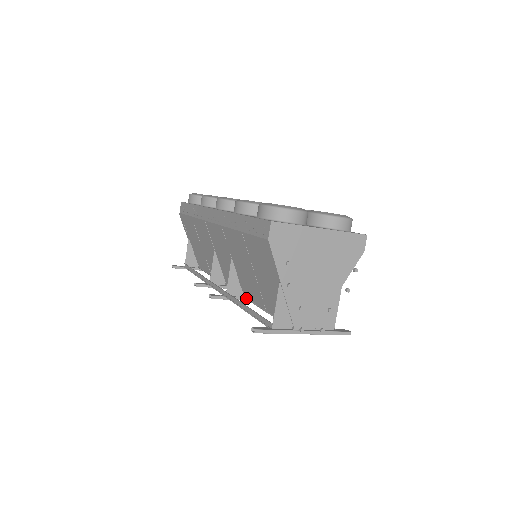
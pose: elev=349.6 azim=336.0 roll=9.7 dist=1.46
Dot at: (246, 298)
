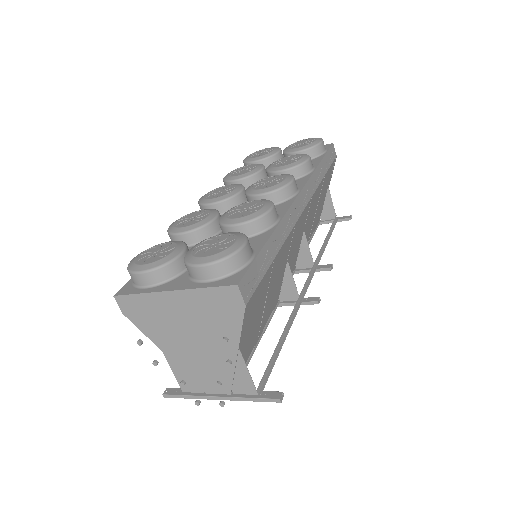
Dot at: occluded
